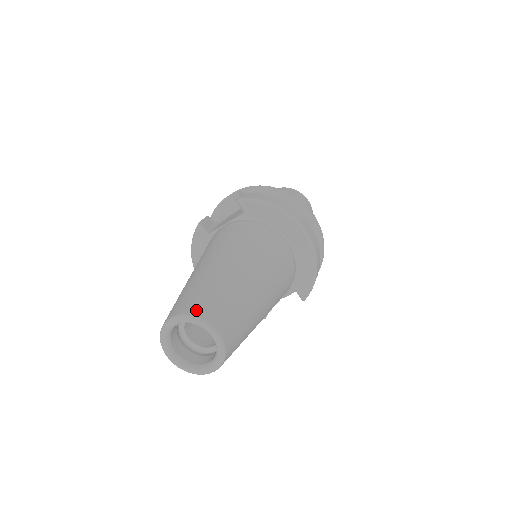
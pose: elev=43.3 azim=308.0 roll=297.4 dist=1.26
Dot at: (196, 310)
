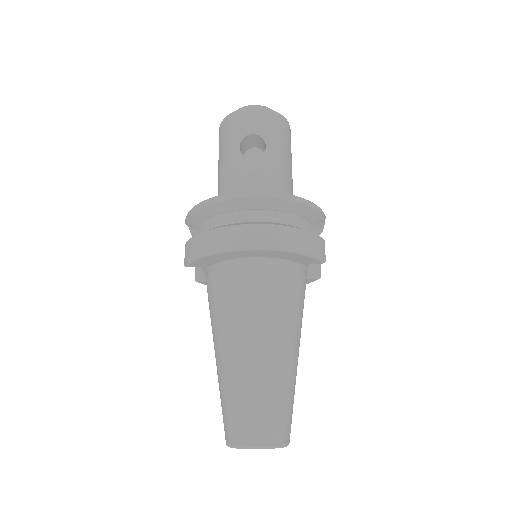
Dot at: (230, 438)
